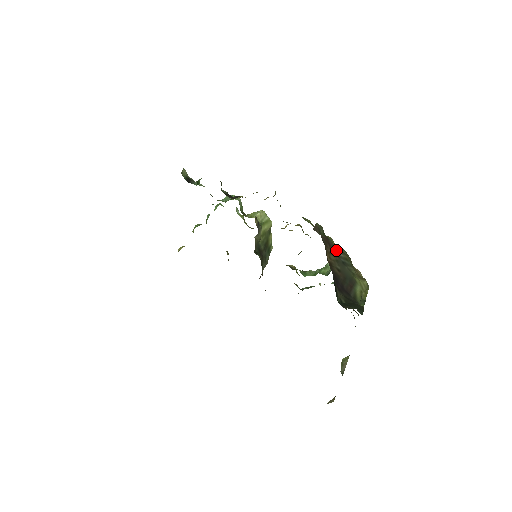
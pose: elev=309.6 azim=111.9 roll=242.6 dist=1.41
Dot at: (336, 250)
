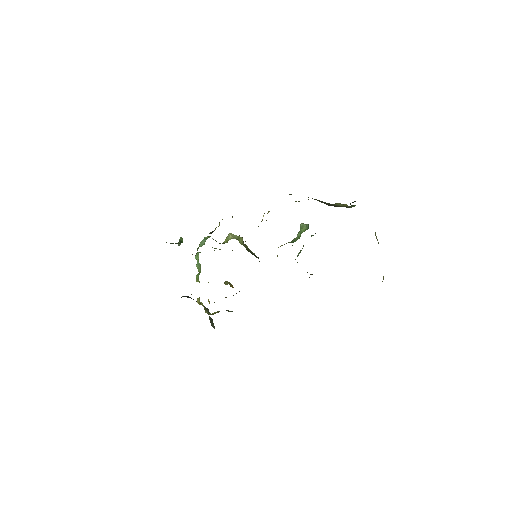
Dot at: occluded
